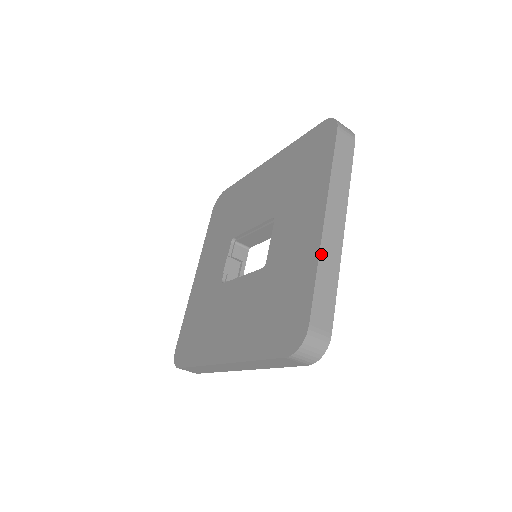
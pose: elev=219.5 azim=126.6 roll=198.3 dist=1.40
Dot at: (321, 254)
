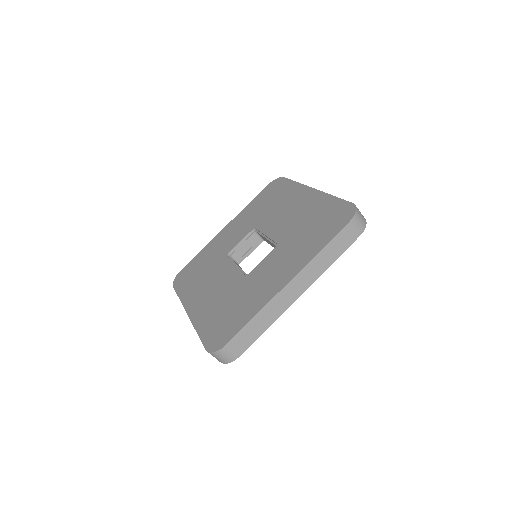
Dot at: (267, 306)
